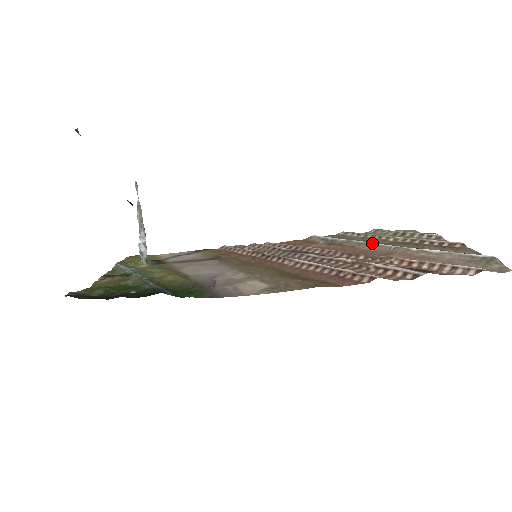
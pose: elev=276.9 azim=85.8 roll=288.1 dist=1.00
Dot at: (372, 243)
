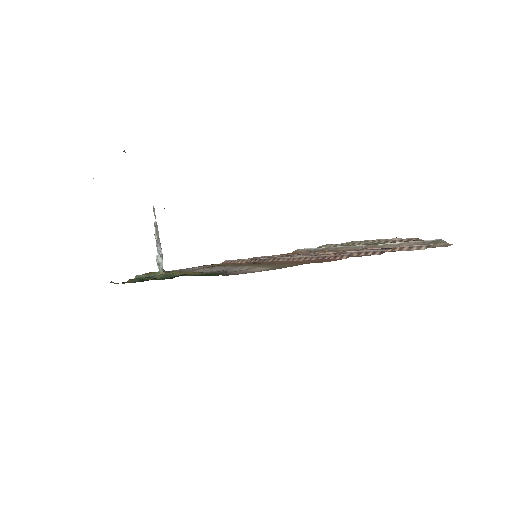
Dot at: (347, 246)
